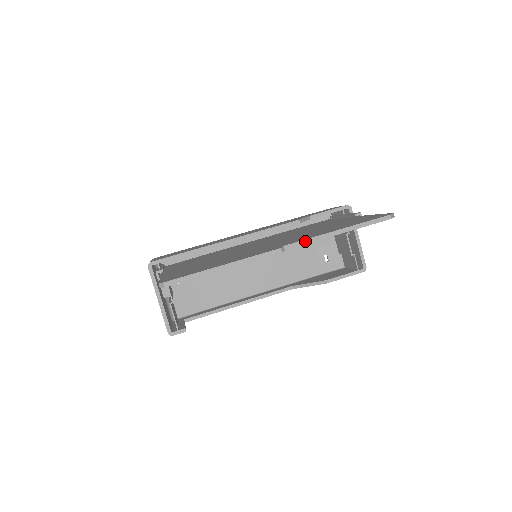
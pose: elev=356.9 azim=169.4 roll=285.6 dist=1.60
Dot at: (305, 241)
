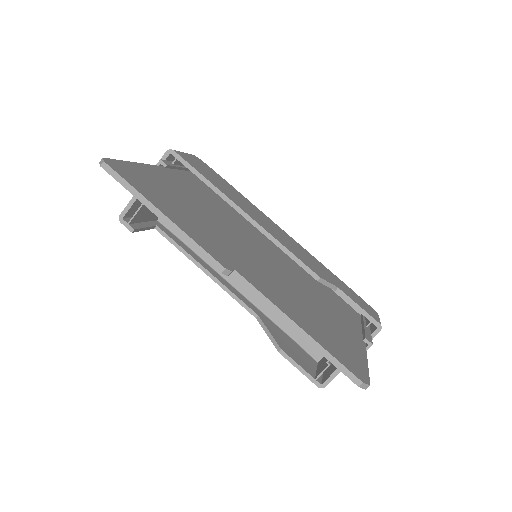
Dot at: (259, 293)
